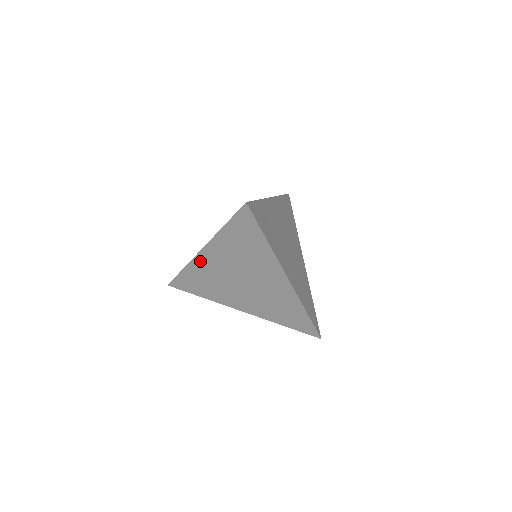
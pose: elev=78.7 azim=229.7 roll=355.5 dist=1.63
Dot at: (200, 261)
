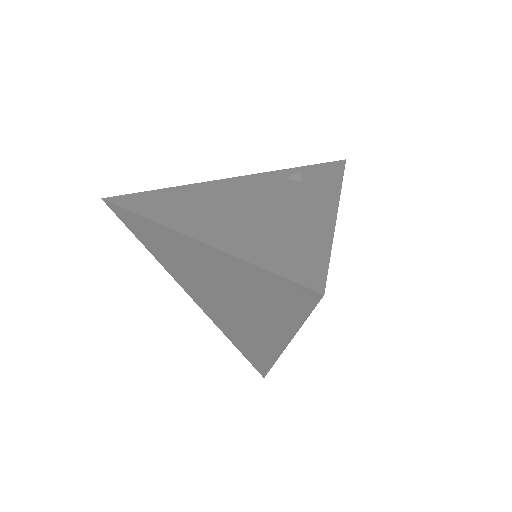
Dot at: (175, 237)
